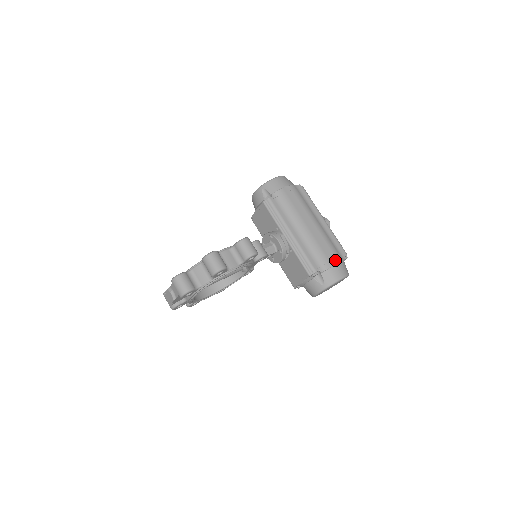
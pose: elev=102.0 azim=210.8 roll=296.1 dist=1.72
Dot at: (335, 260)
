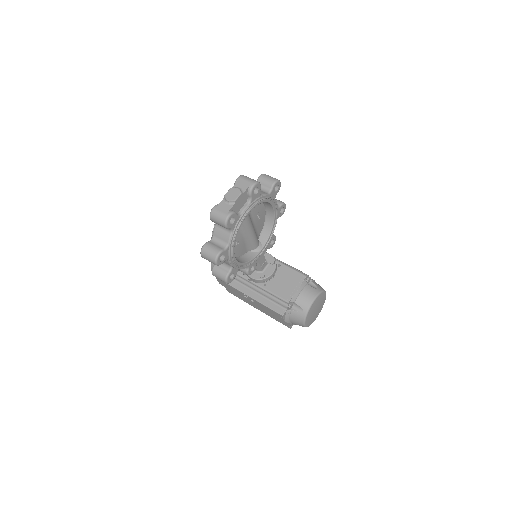
Dot at: occluded
